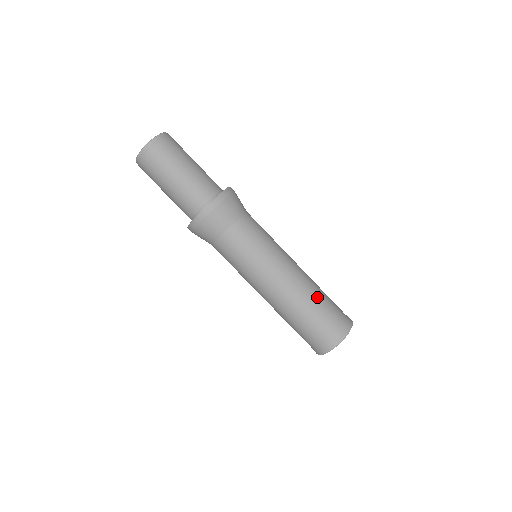
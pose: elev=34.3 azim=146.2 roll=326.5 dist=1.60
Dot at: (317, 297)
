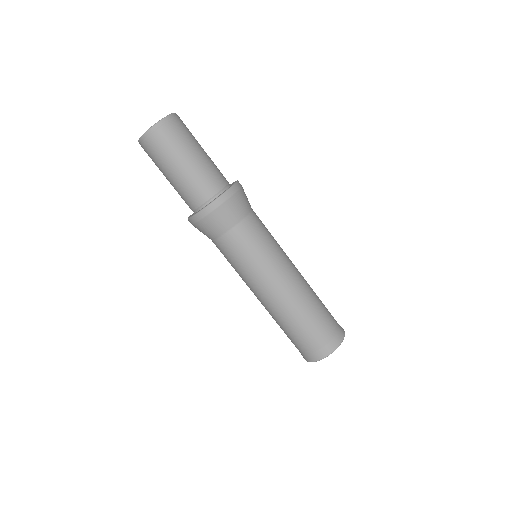
Dot at: (296, 321)
